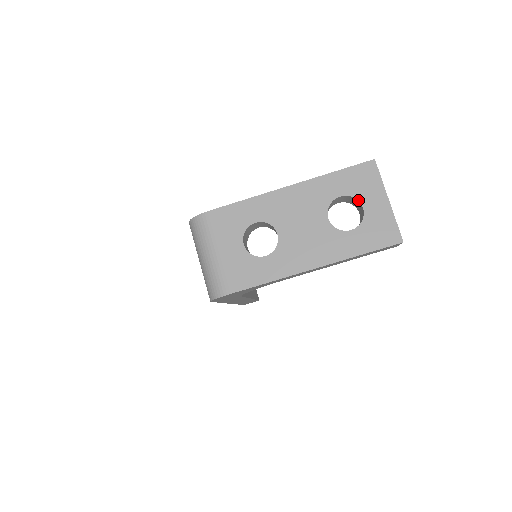
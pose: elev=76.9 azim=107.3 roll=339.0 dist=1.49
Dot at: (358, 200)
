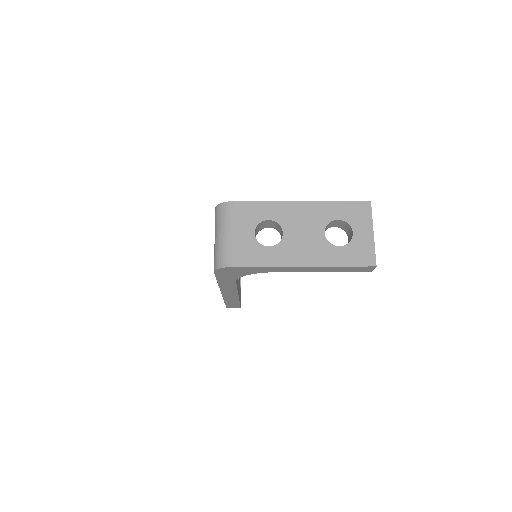
Dot at: (351, 226)
